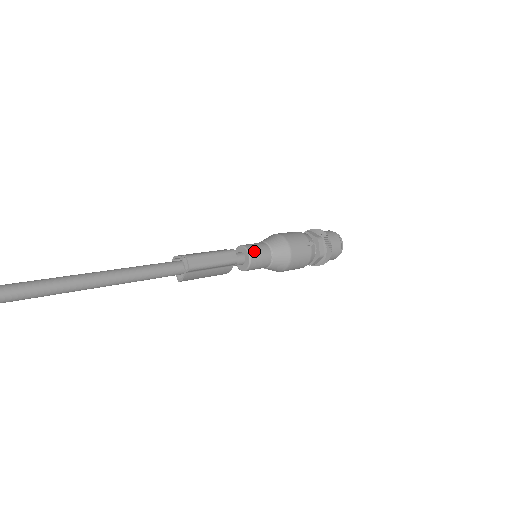
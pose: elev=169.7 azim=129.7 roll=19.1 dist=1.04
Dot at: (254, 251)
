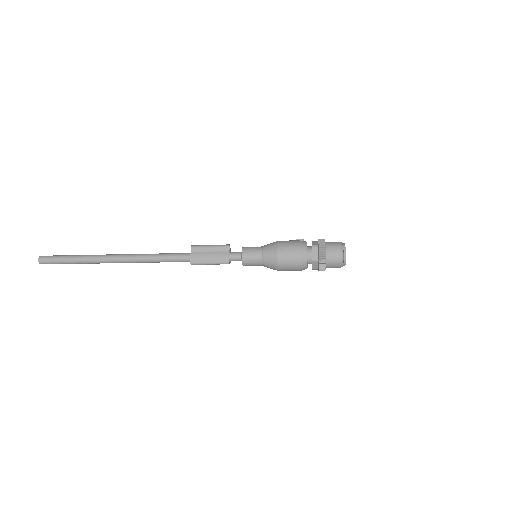
Dot at: (248, 247)
